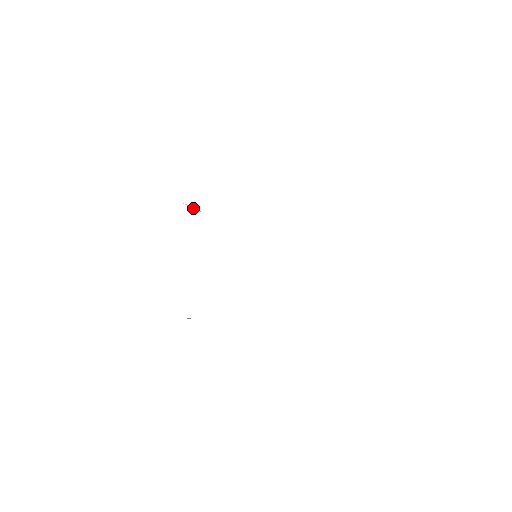
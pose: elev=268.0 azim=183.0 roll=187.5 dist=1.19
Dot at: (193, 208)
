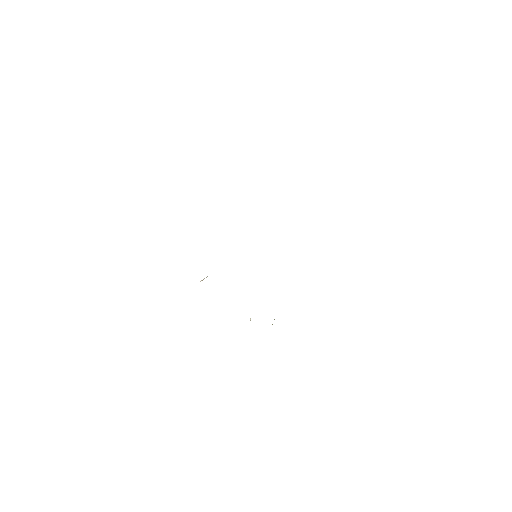
Dot at: occluded
